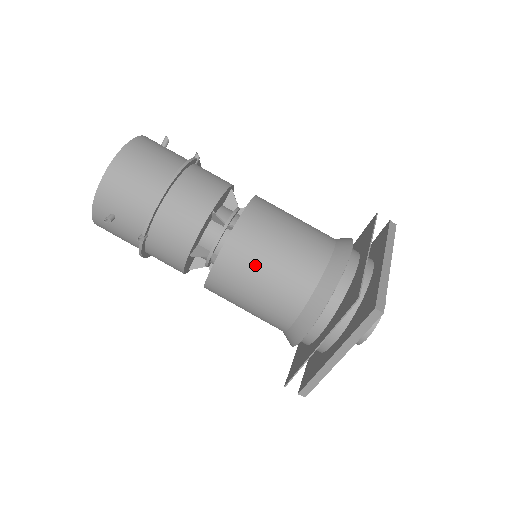
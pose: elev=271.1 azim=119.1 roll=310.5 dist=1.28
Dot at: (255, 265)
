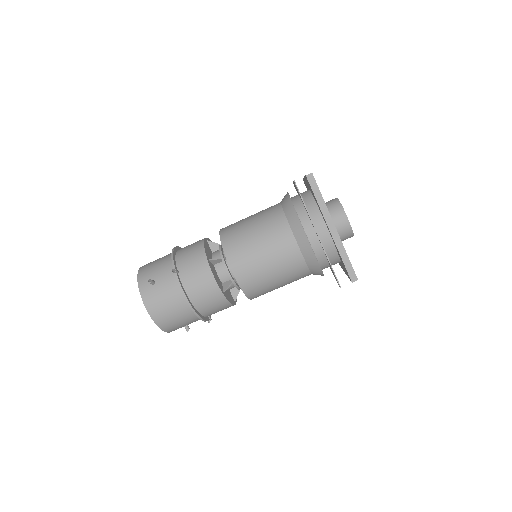
Dot at: (271, 289)
